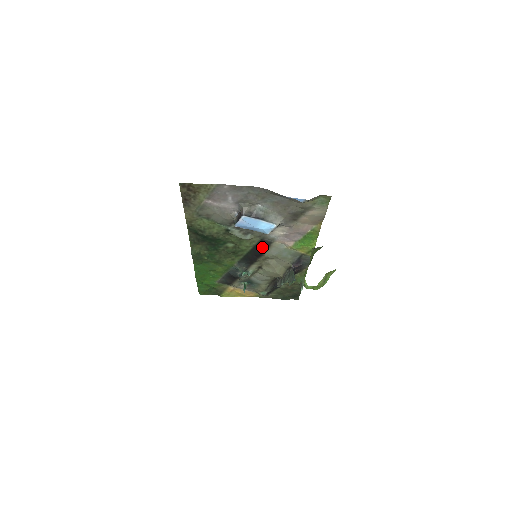
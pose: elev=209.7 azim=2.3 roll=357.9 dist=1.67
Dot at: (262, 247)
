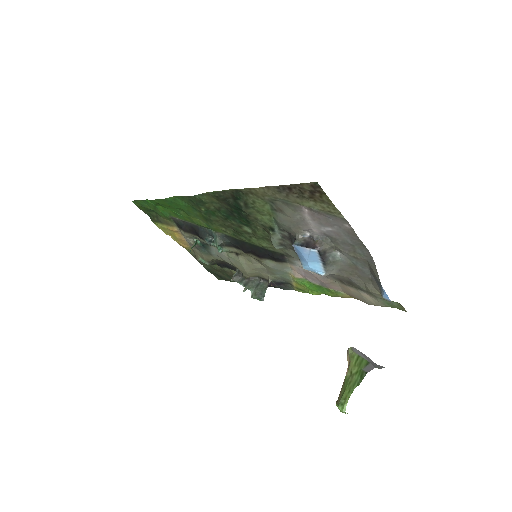
Dot at: (272, 256)
